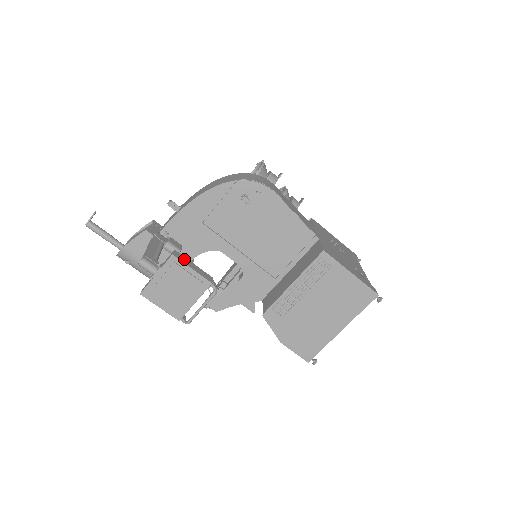
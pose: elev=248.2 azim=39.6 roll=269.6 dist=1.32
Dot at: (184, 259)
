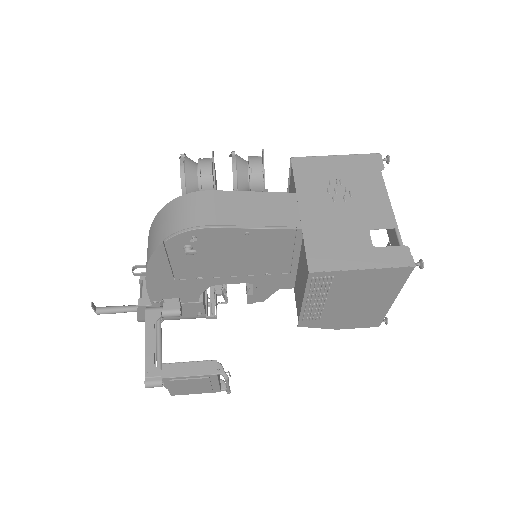
Dot at: (176, 369)
